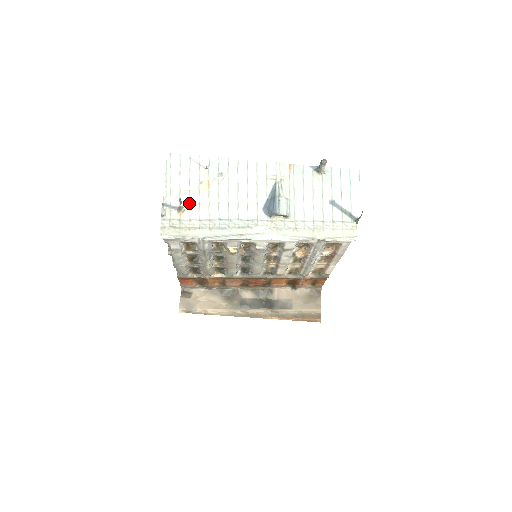
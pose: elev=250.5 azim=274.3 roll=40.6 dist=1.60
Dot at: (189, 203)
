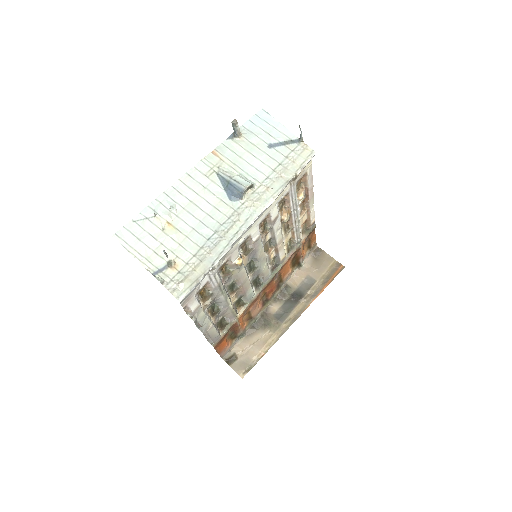
Dot at: (172, 253)
